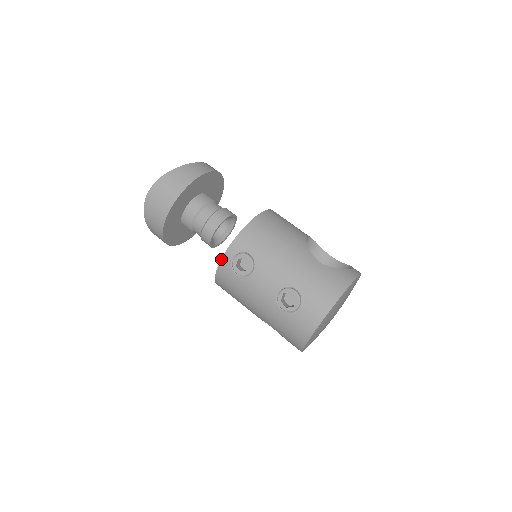
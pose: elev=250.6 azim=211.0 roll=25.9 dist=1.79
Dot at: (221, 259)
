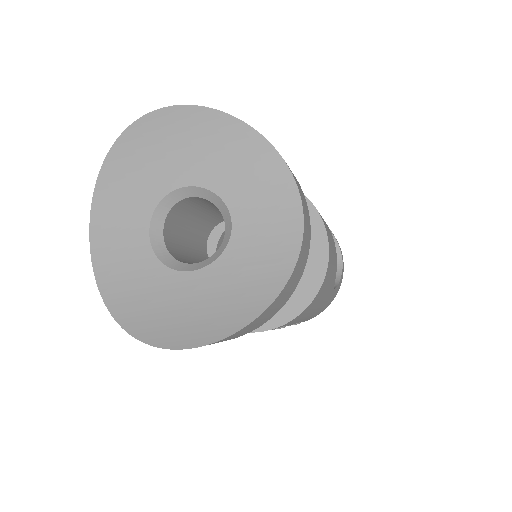
Dot at: occluded
